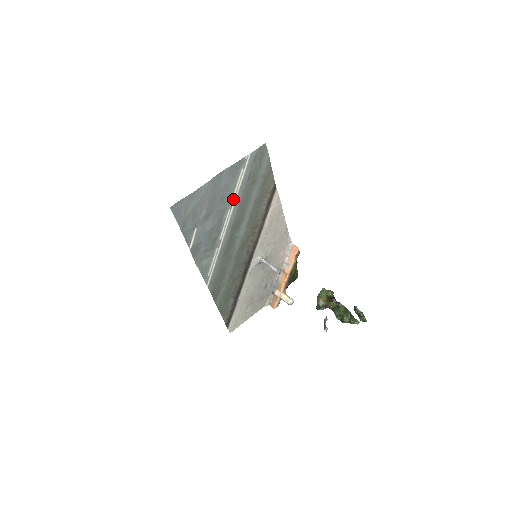
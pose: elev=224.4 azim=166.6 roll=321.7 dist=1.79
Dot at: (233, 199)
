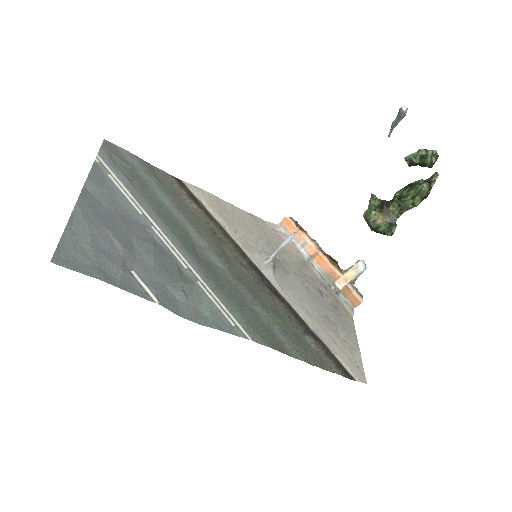
Dot at: (140, 213)
